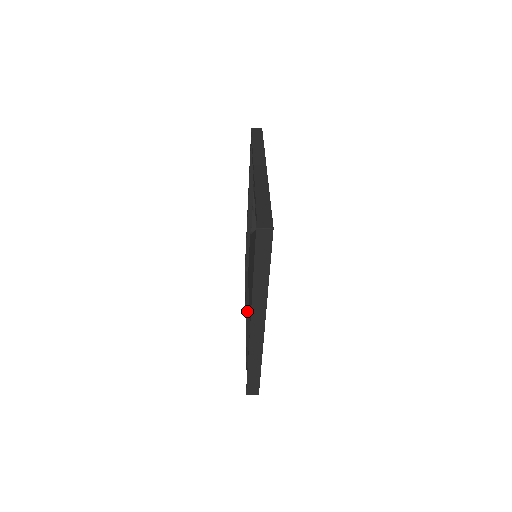
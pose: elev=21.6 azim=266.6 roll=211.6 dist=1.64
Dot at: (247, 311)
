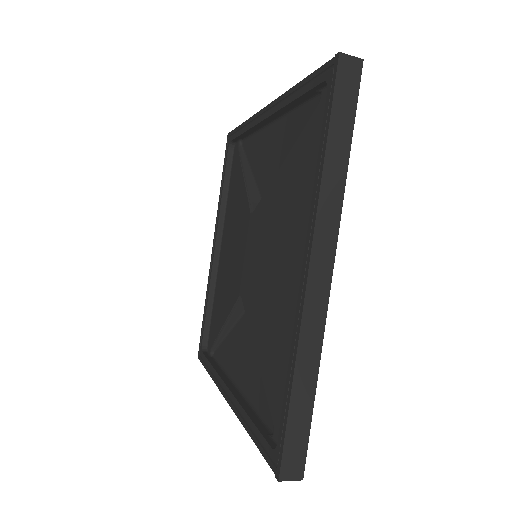
Dot at: (226, 381)
